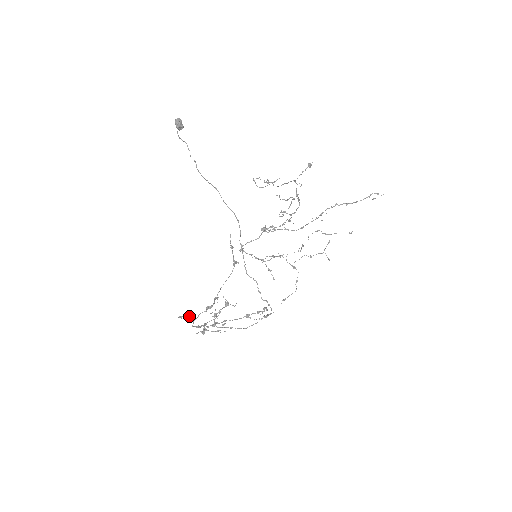
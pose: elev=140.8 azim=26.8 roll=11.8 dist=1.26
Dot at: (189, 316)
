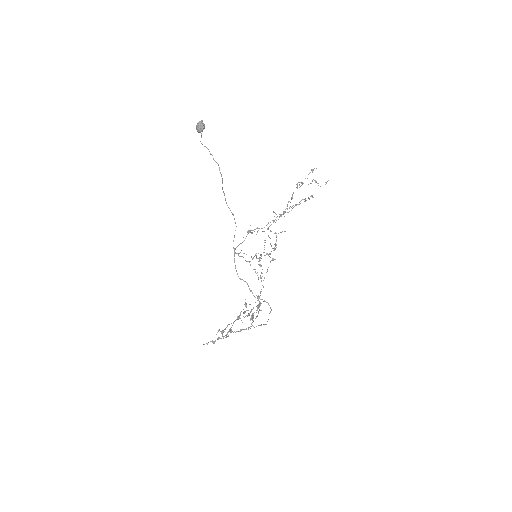
Dot at: (253, 317)
